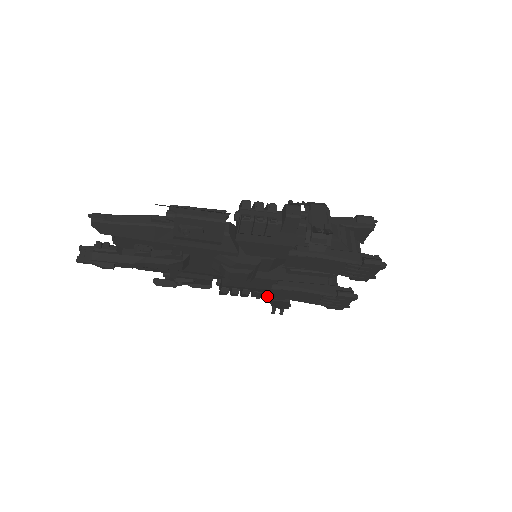
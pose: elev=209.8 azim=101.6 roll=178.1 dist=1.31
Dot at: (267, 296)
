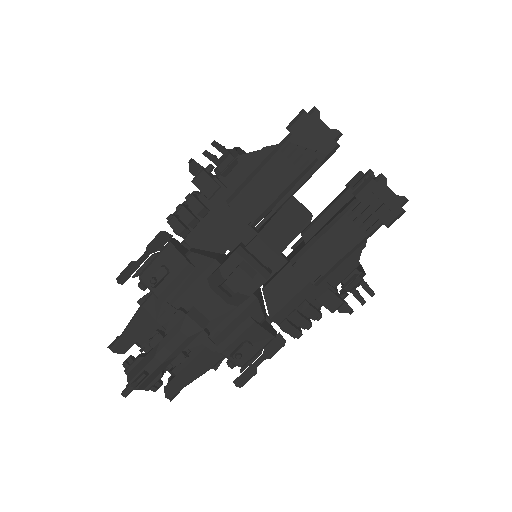
Dot at: occluded
